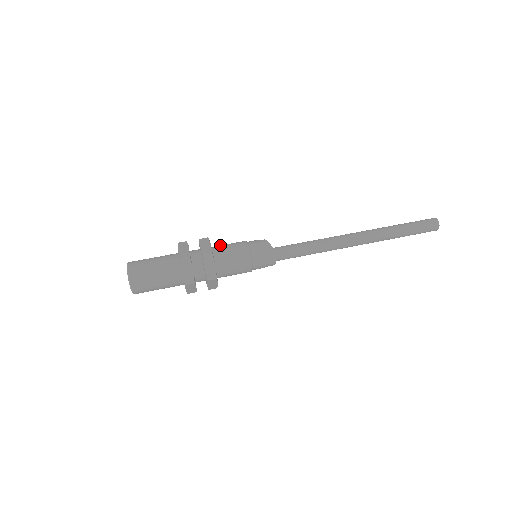
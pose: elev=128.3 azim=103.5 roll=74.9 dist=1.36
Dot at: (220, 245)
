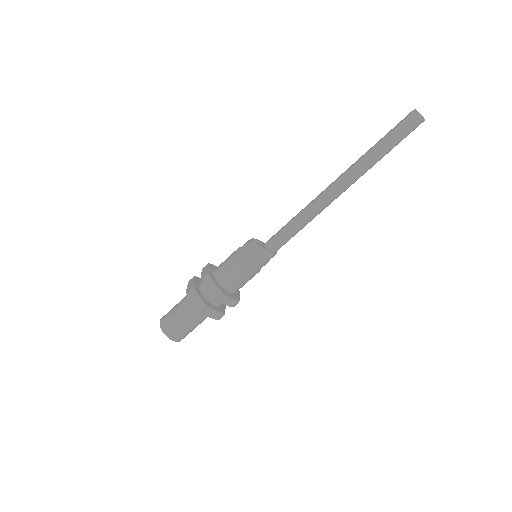
Dot at: (221, 271)
